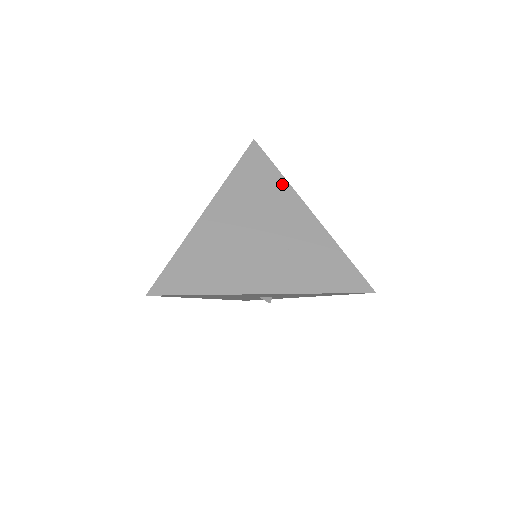
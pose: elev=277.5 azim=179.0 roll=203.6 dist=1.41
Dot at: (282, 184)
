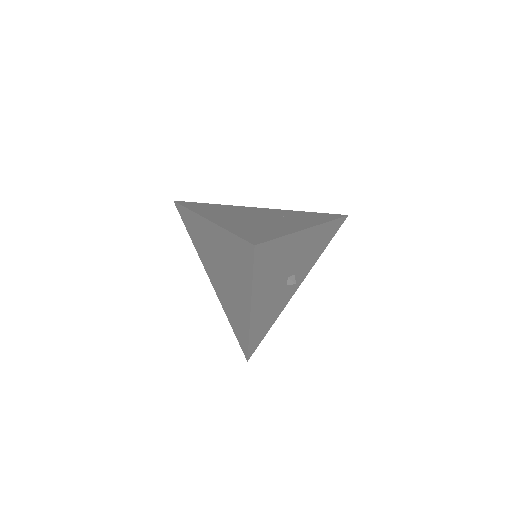
Dot at: (226, 206)
